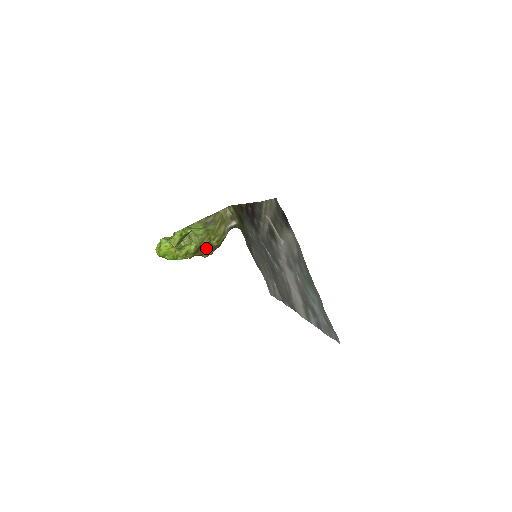
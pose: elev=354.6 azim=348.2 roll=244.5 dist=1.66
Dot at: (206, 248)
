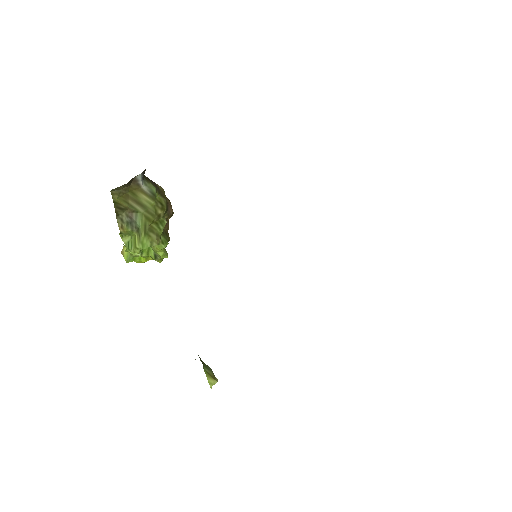
Dot at: occluded
